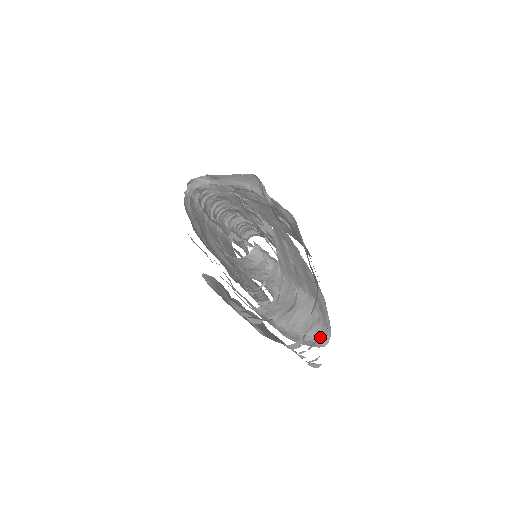
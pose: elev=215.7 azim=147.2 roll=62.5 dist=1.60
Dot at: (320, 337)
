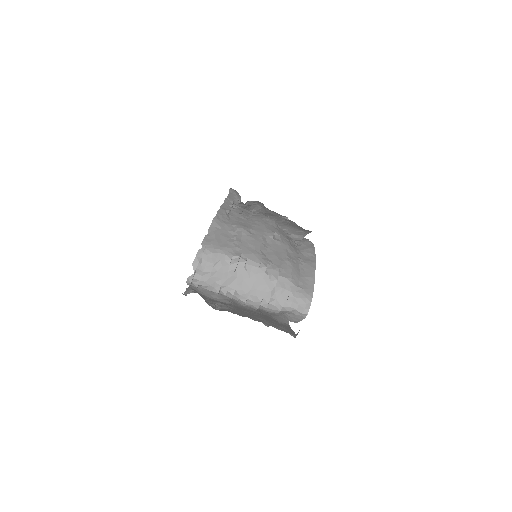
Dot at: (293, 304)
